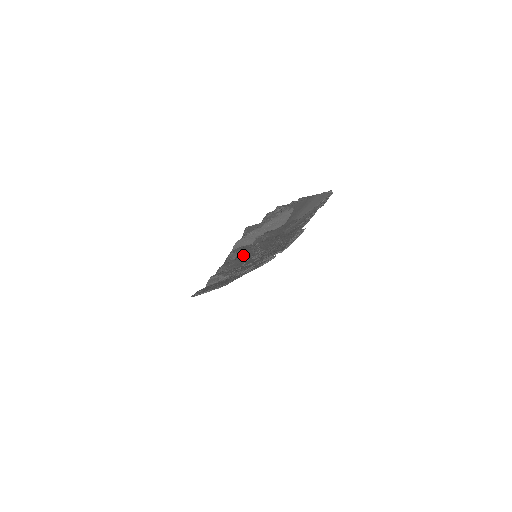
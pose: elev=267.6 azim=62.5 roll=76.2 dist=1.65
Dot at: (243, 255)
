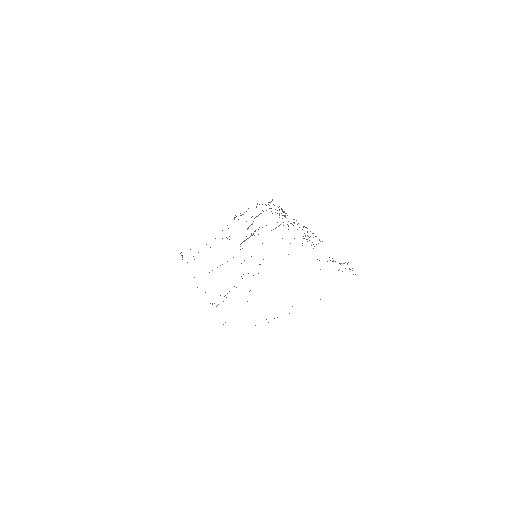
Dot at: occluded
